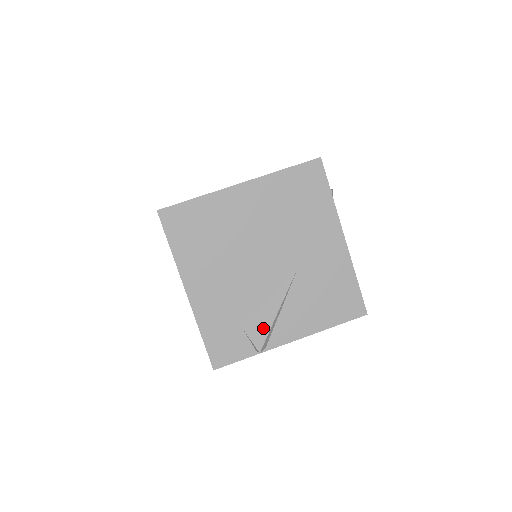
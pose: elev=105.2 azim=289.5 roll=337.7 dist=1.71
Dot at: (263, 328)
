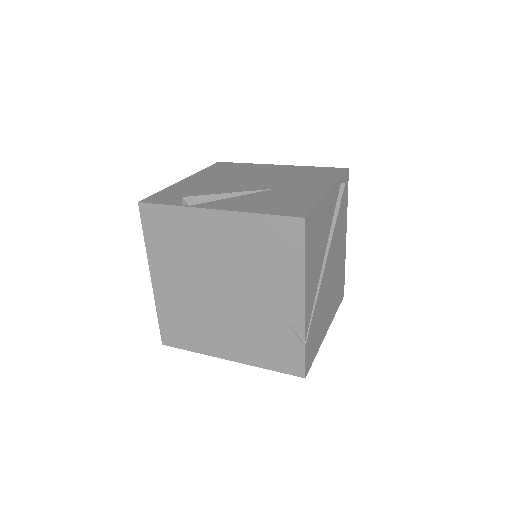
Dot at: occluded
